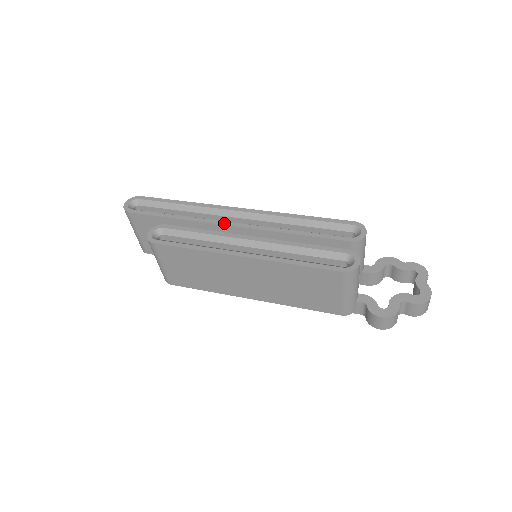
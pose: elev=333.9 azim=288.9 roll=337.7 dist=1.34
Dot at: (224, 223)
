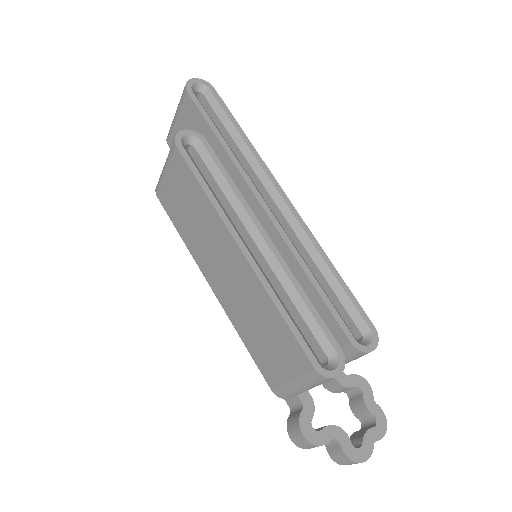
Dot at: (260, 198)
